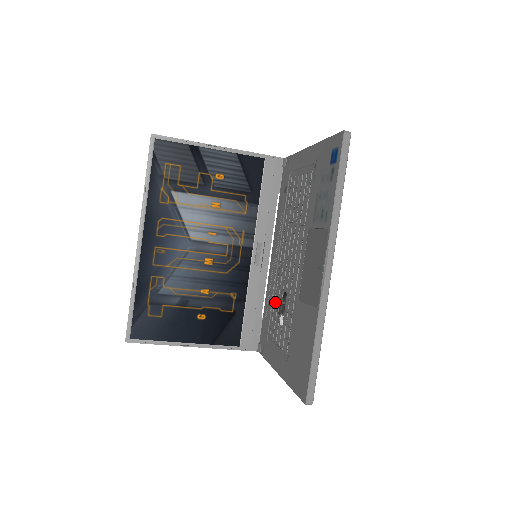
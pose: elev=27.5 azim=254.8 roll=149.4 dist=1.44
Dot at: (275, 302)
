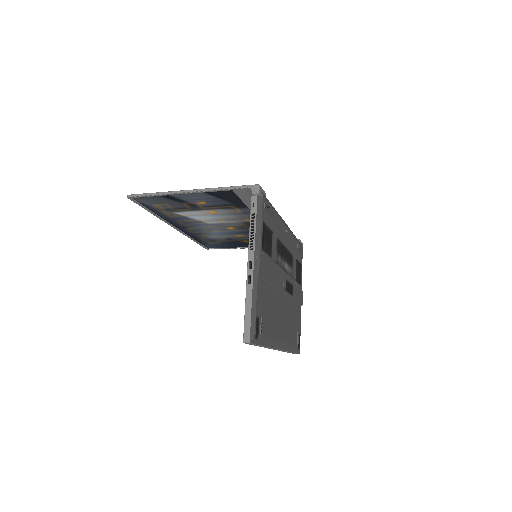
Dot at: occluded
